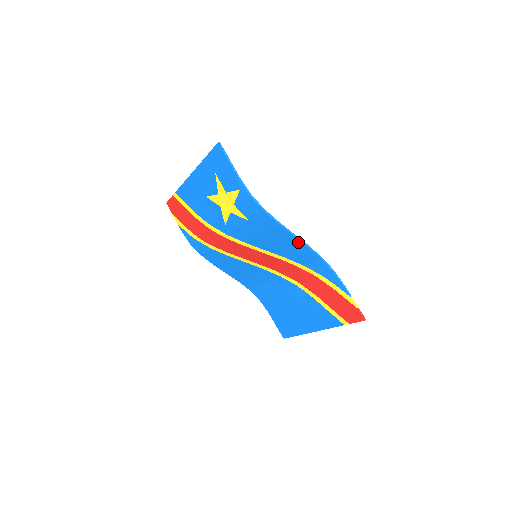
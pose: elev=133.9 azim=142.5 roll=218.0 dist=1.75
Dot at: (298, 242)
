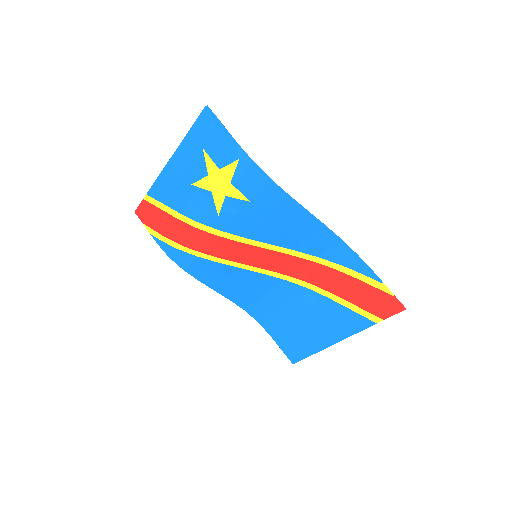
Dot at: (313, 222)
